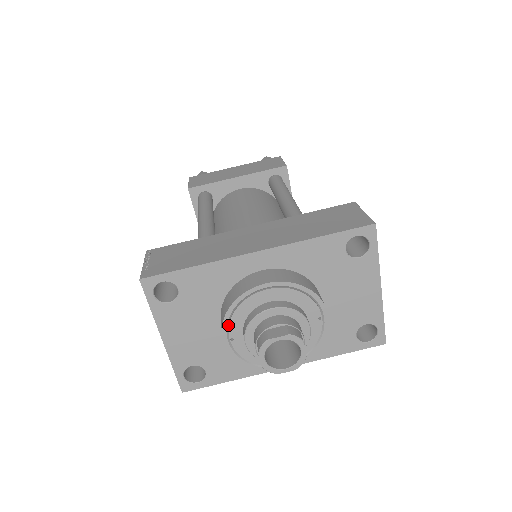
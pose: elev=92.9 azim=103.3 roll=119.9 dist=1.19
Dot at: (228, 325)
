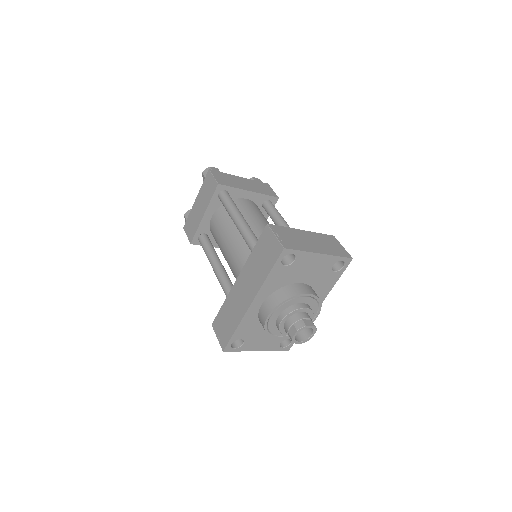
Dot at: (273, 334)
